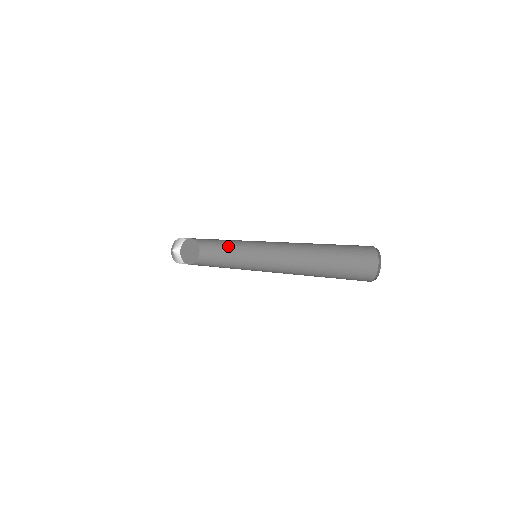
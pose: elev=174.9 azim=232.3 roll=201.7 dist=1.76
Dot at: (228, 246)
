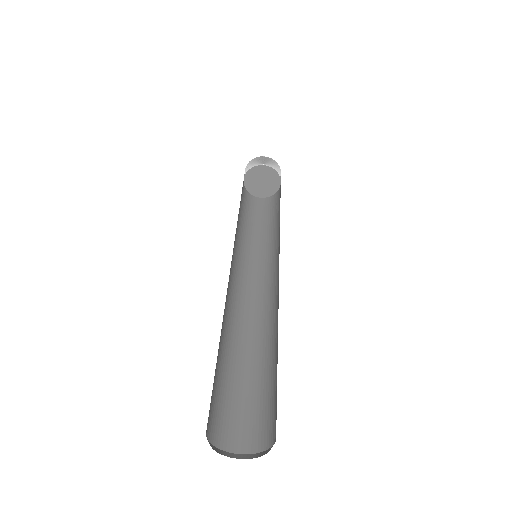
Dot at: occluded
